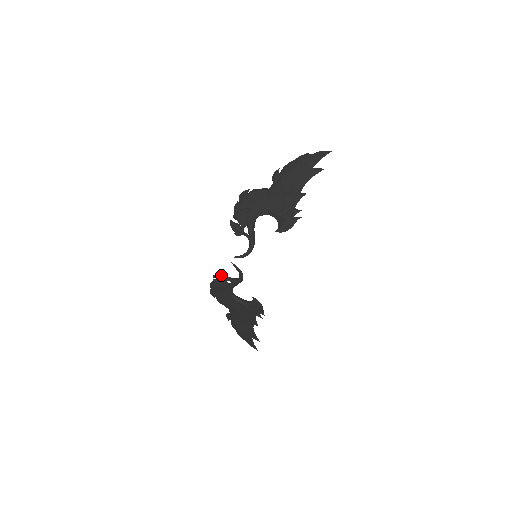
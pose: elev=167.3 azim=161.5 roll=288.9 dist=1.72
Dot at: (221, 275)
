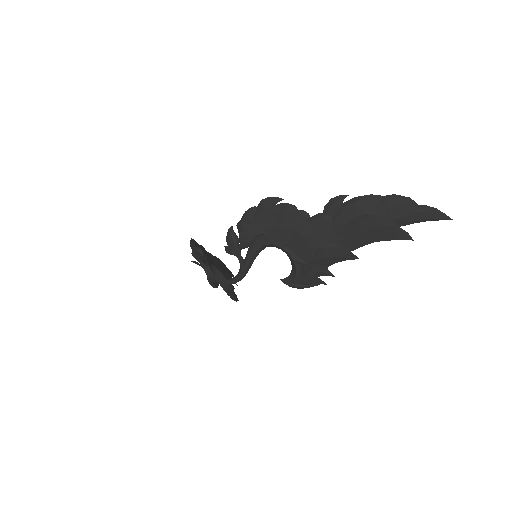
Dot at: (198, 259)
